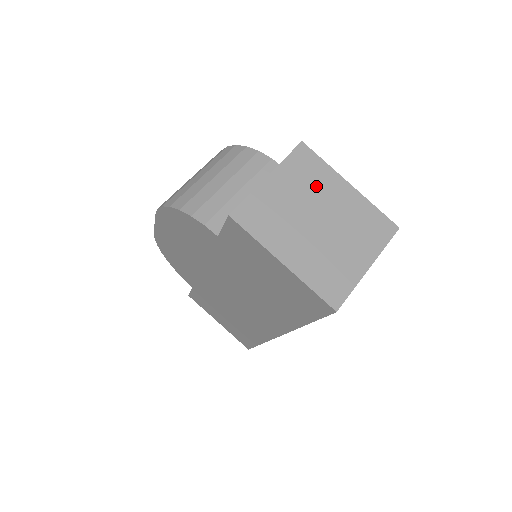
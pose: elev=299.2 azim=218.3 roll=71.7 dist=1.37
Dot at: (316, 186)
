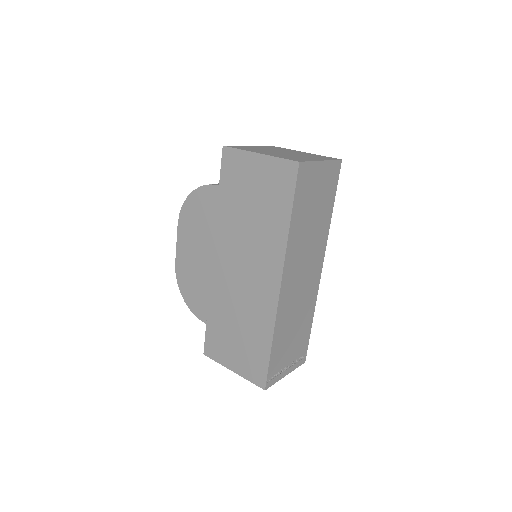
Dot at: occluded
